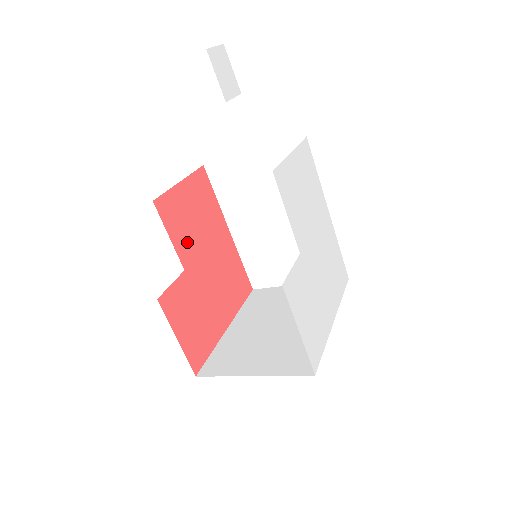
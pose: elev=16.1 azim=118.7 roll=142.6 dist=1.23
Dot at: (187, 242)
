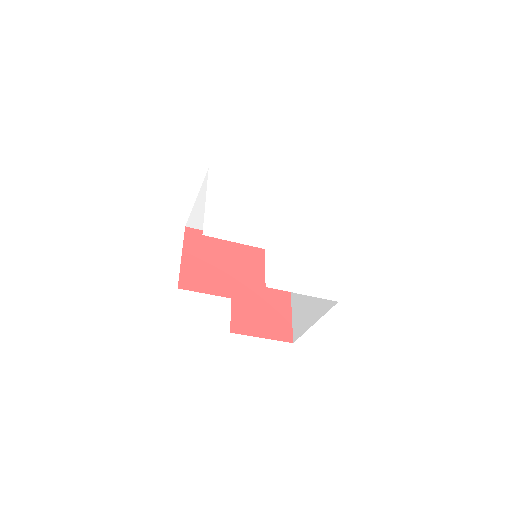
Dot at: (218, 282)
